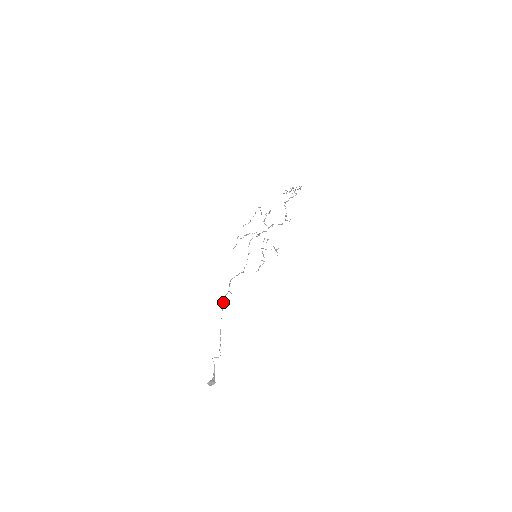
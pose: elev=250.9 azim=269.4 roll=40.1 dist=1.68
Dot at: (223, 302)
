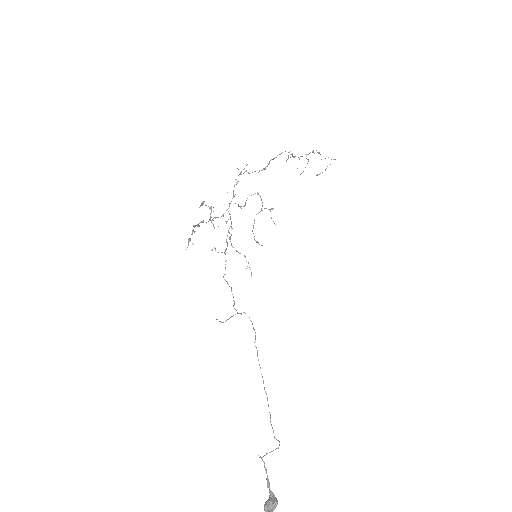
Dot at: occluded
